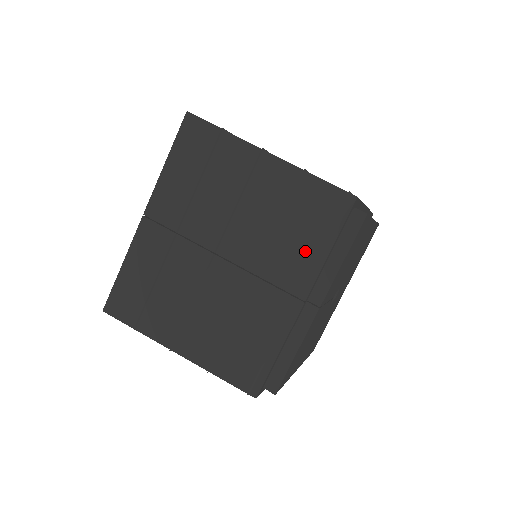
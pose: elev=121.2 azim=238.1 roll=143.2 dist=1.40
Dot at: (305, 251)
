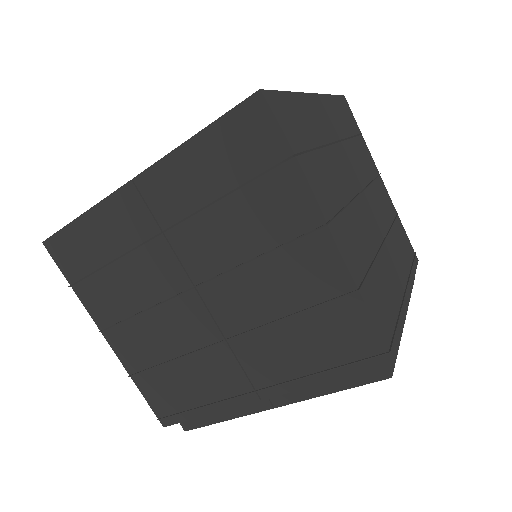
Dot at: (295, 363)
